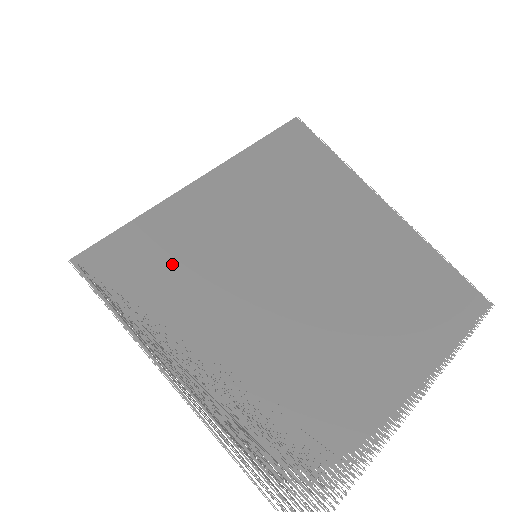
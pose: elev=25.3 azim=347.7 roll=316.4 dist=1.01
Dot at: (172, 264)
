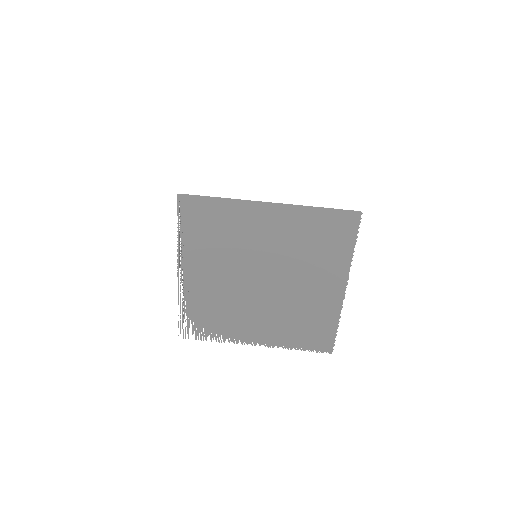
Dot at: (217, 230)
